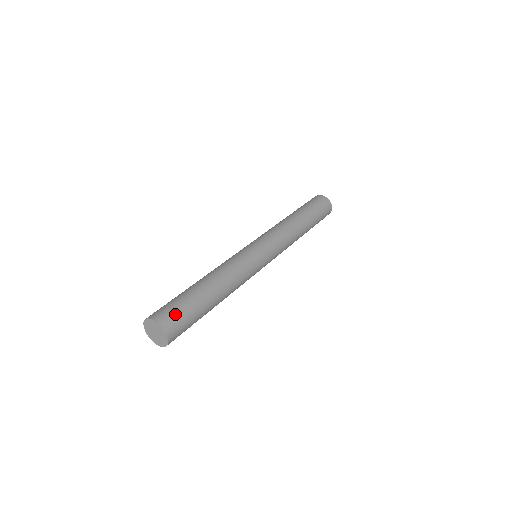
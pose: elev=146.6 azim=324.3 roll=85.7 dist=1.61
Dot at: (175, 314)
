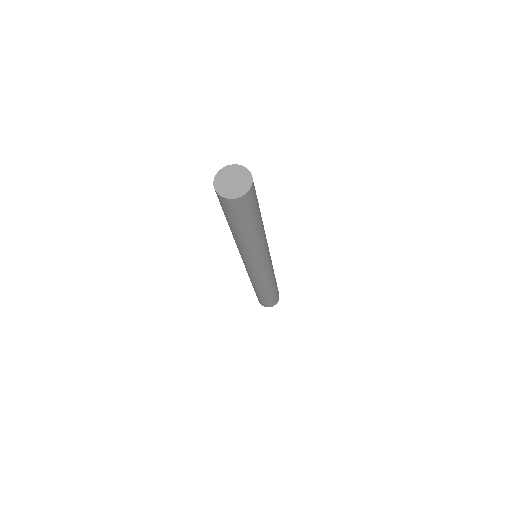
Dot at: occluded
